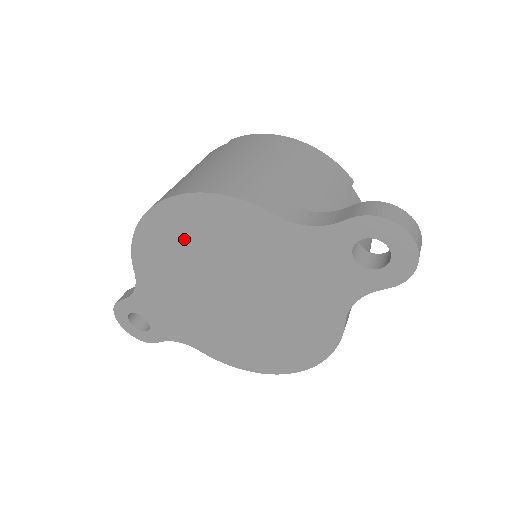
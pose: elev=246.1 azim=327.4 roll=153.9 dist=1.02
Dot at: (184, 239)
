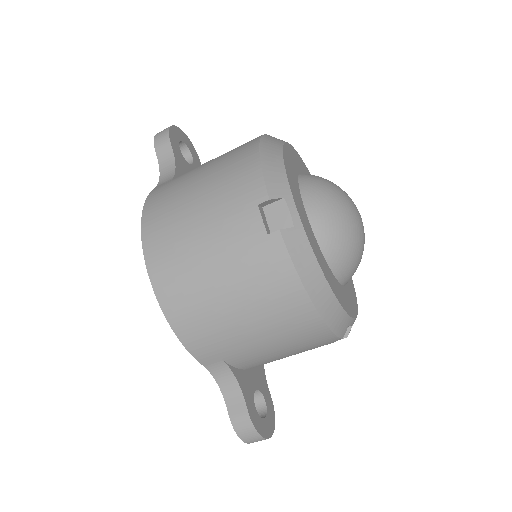
Dot at: occluded
